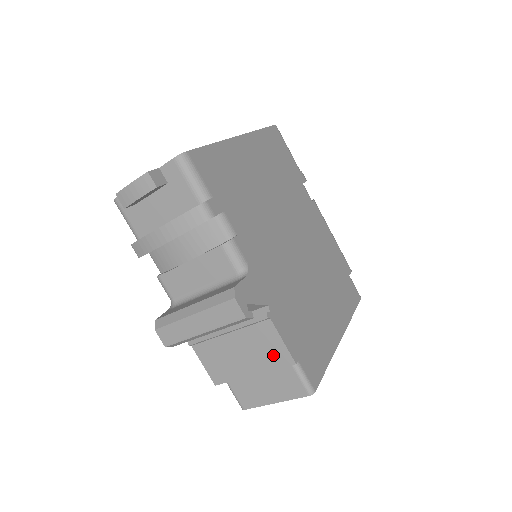
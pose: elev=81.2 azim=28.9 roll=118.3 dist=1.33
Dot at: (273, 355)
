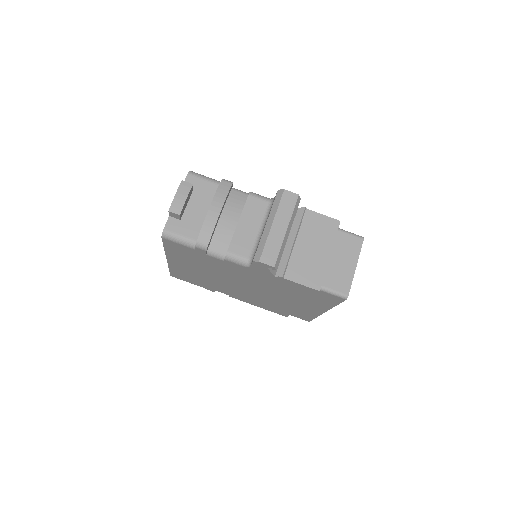
Dot at: (327, 229)
